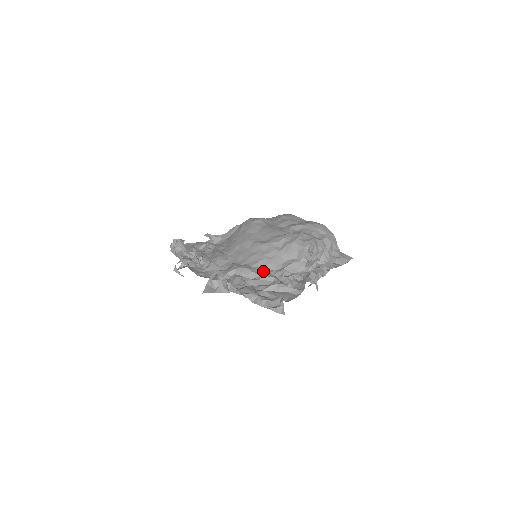
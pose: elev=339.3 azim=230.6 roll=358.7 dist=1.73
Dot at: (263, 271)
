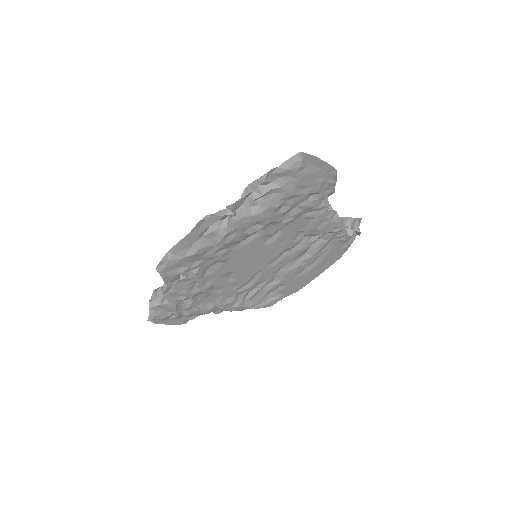
Dot at: occluded
